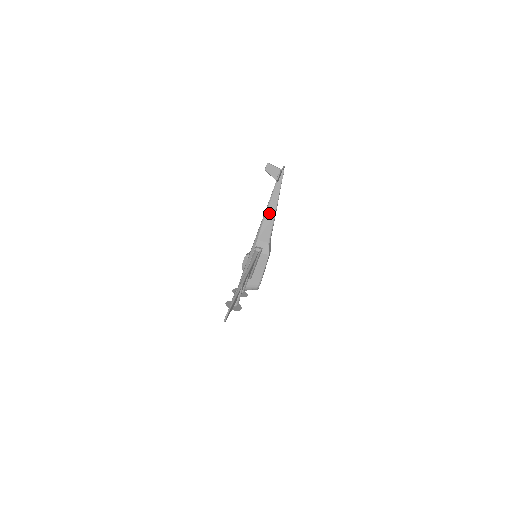
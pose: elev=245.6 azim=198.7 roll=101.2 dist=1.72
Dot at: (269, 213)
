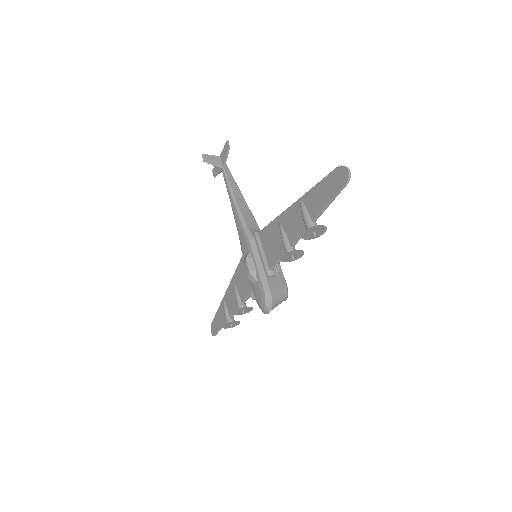
Dot at: (238, 199)
